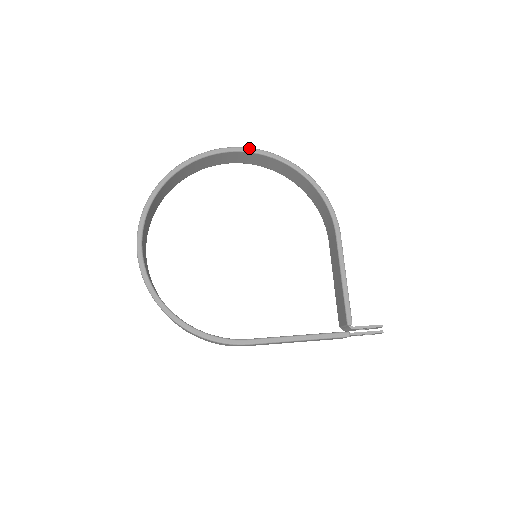
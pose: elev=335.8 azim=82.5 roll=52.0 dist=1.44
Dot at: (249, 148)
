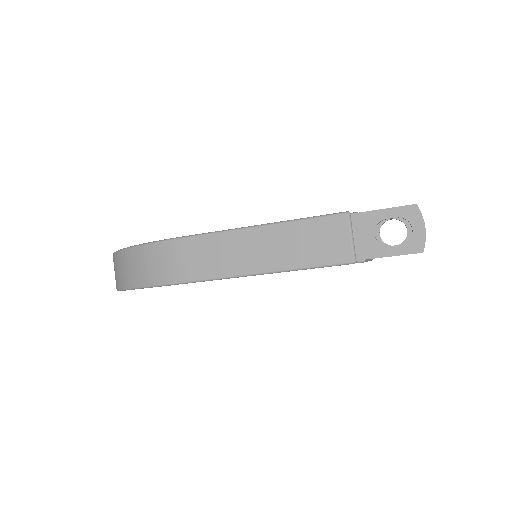
Dot at: occluded
